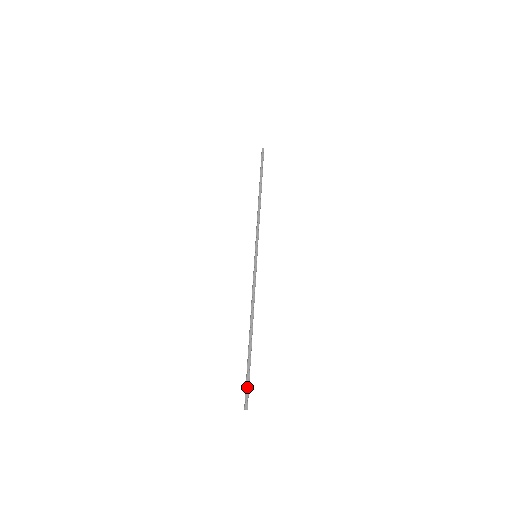
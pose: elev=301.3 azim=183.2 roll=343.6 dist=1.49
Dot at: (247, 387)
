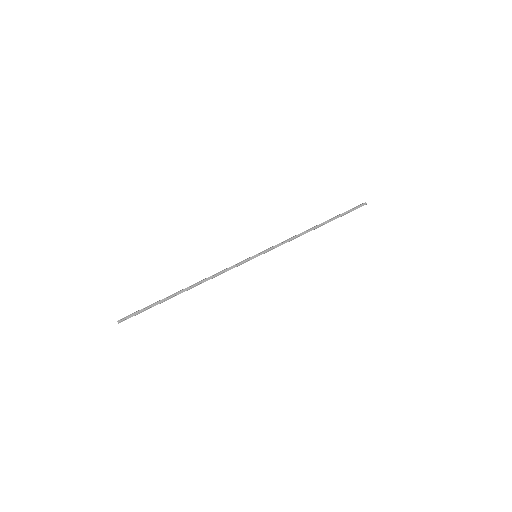
Dot at: (137, 313)
